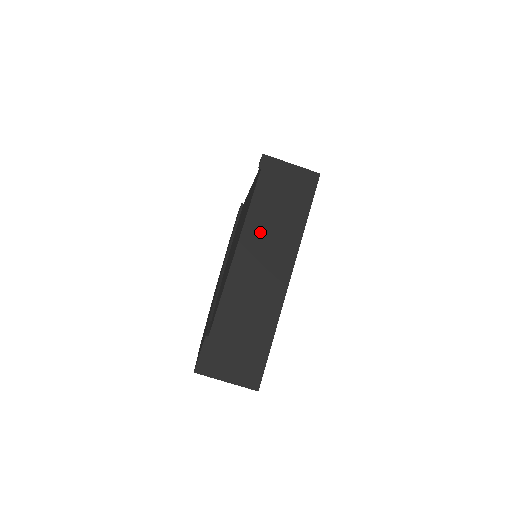
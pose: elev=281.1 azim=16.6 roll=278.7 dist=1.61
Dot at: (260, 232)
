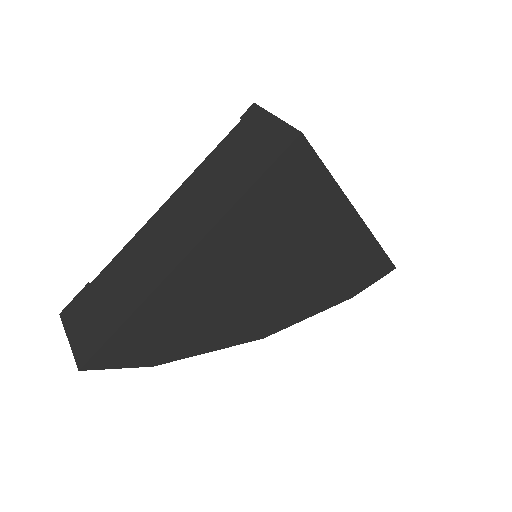
Dot at: (195, 190)
